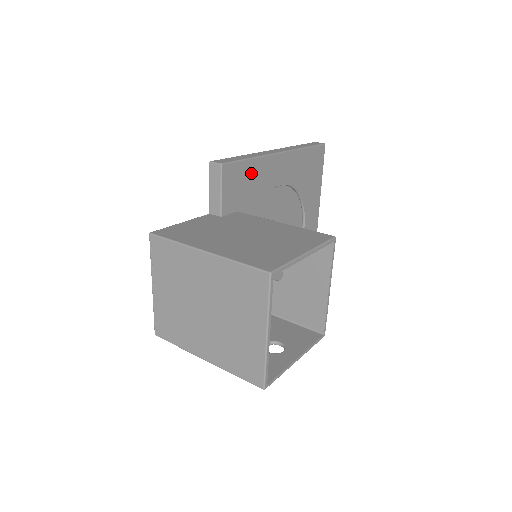
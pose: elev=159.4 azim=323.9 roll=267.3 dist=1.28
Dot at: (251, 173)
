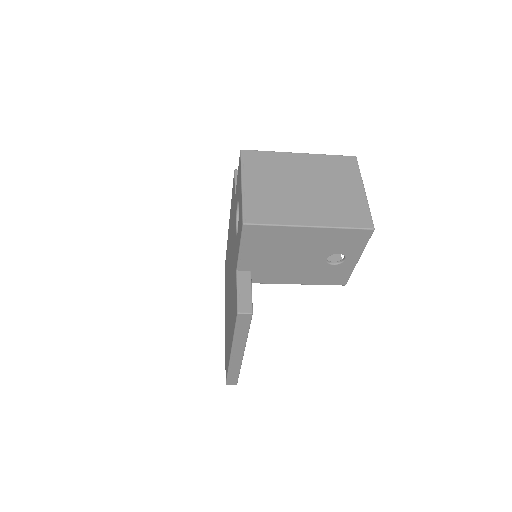
Dot at: occluded
